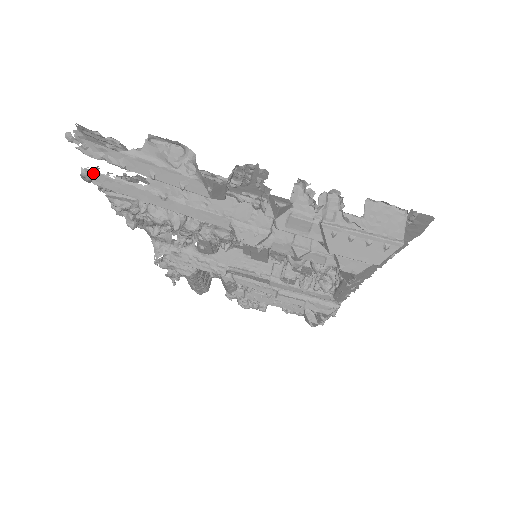
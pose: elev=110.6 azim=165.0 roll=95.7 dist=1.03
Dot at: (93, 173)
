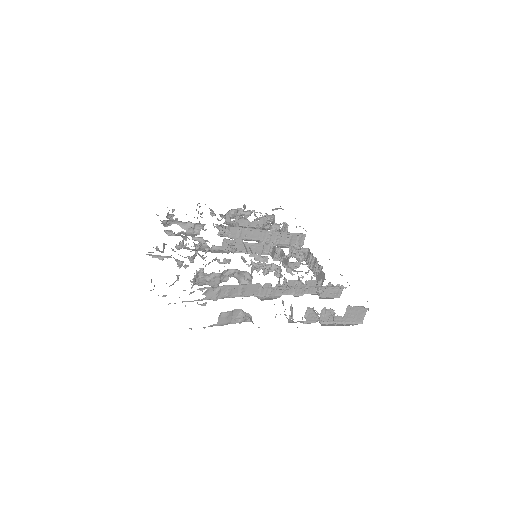
Dot at: (168, 304)
